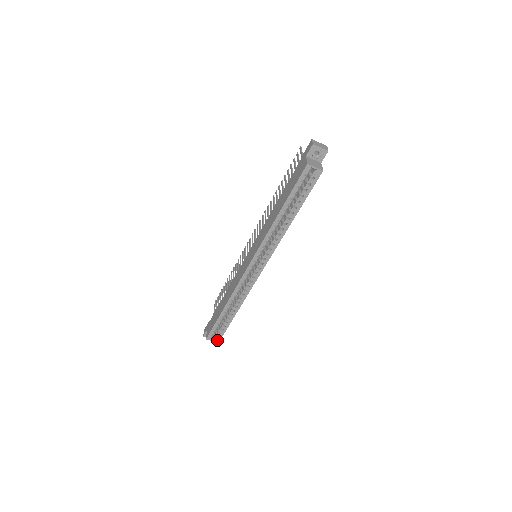
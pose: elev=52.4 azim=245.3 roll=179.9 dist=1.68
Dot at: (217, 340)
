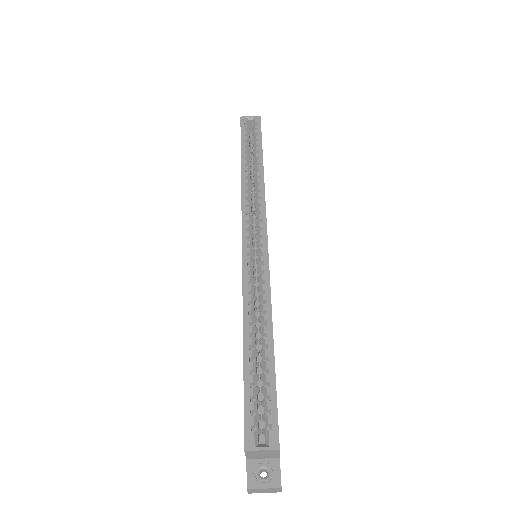
Dot at: (272, 441)
